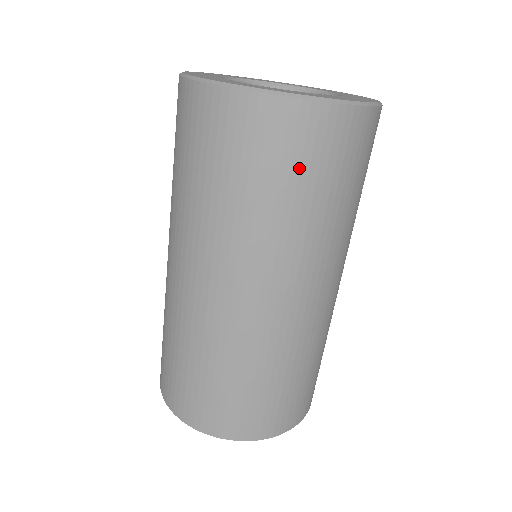
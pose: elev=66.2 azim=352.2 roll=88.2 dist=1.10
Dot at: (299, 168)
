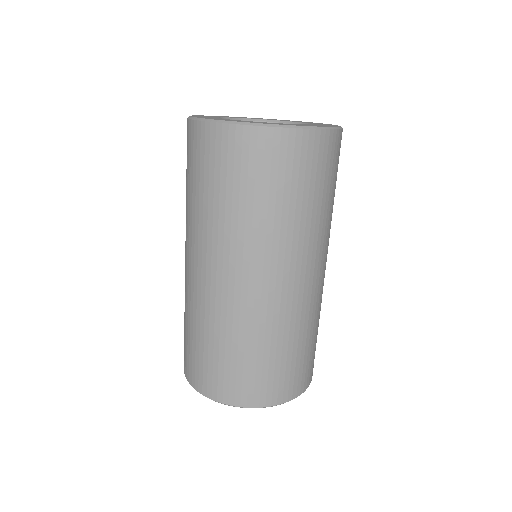
Dot at: (304, 178)
